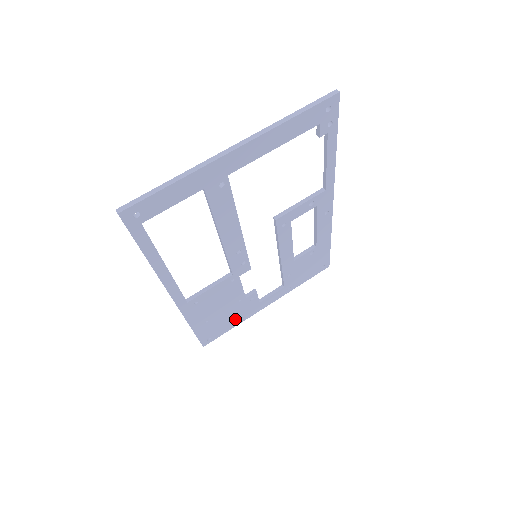
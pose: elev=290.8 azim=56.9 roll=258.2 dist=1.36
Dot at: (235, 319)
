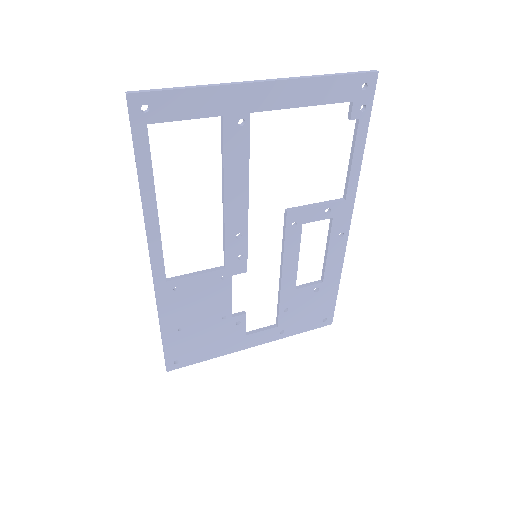
Dot at: (213, 346)
